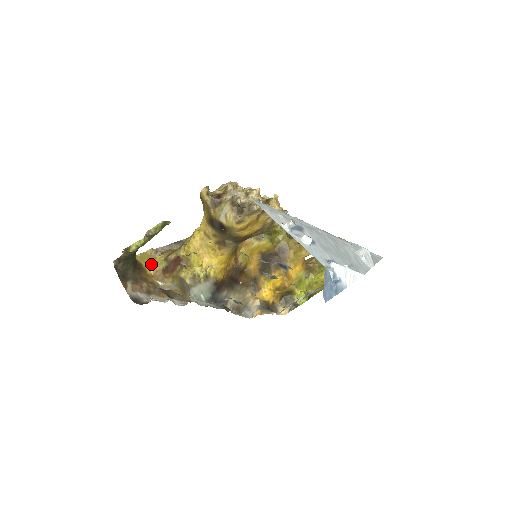
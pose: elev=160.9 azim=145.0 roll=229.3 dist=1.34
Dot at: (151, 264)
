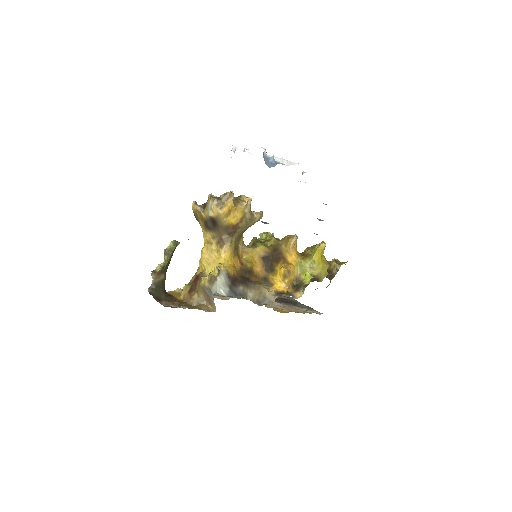
Dot at: (180, 295)
